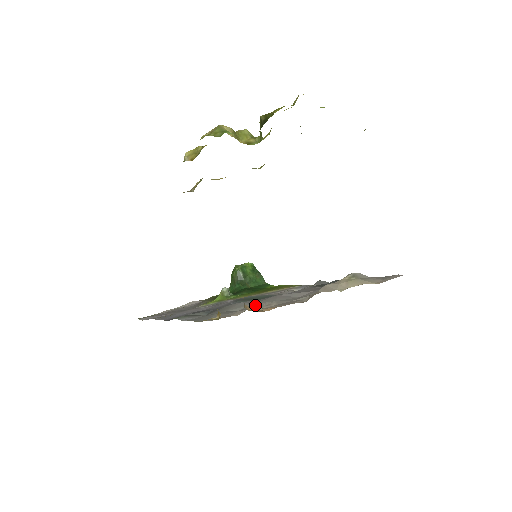
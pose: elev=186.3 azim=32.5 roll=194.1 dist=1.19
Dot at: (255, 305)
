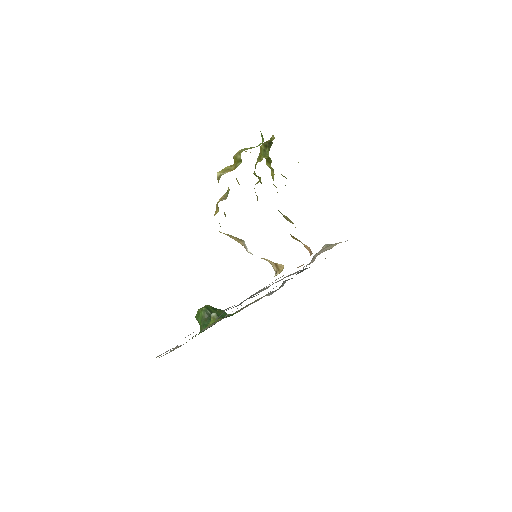
Dot at: occluded
